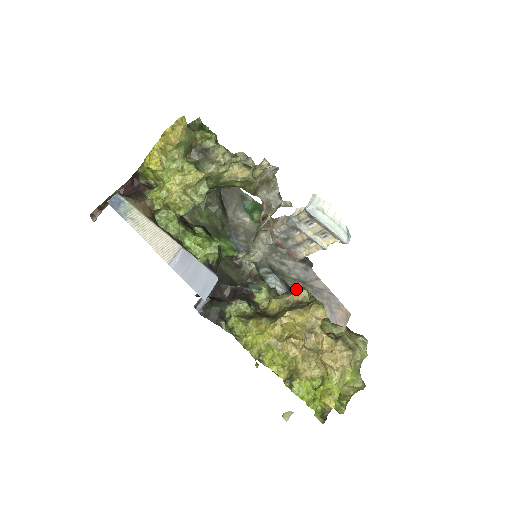
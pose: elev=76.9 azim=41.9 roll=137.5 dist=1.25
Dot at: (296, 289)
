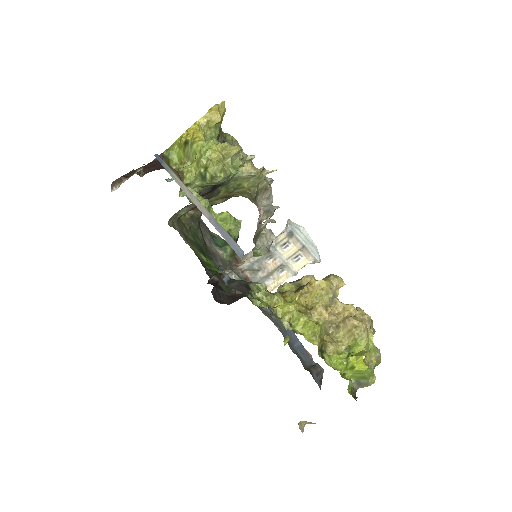
Dot at: (301, 278)
